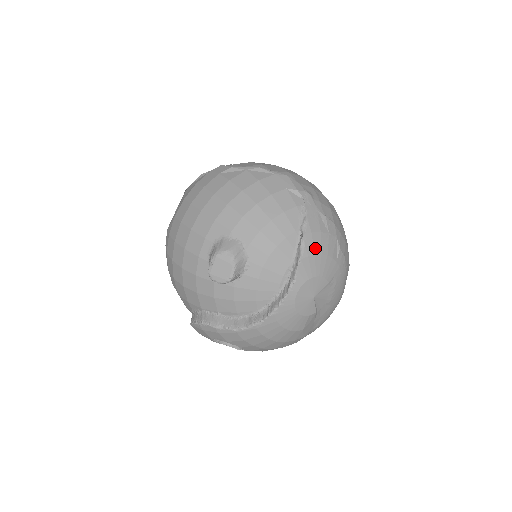
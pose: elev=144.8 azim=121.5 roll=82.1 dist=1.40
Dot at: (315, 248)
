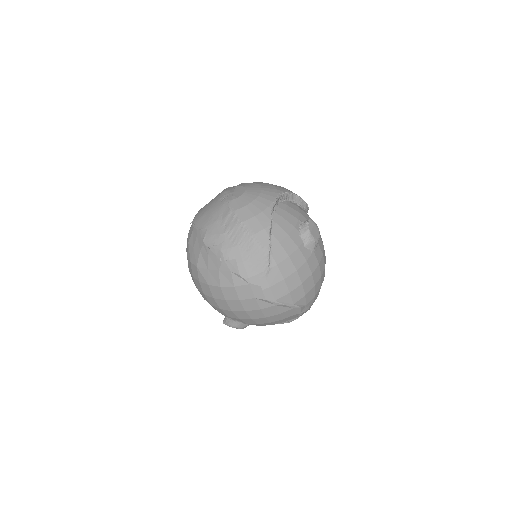
Dot at: occluded
